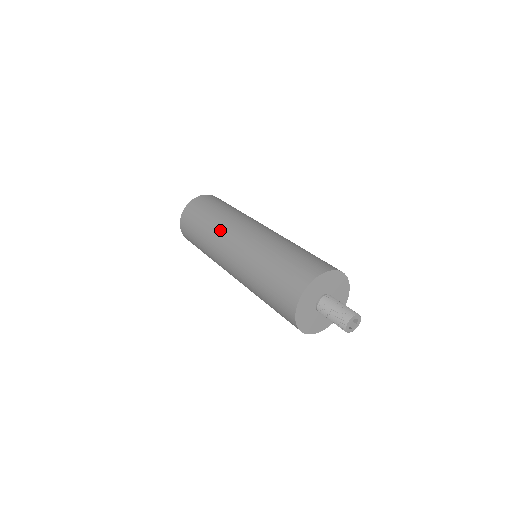
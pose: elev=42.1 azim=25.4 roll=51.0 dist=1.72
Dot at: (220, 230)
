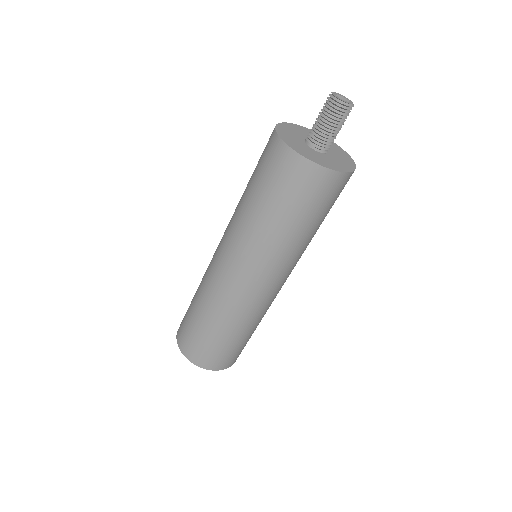
Dot at: (206, 271)
